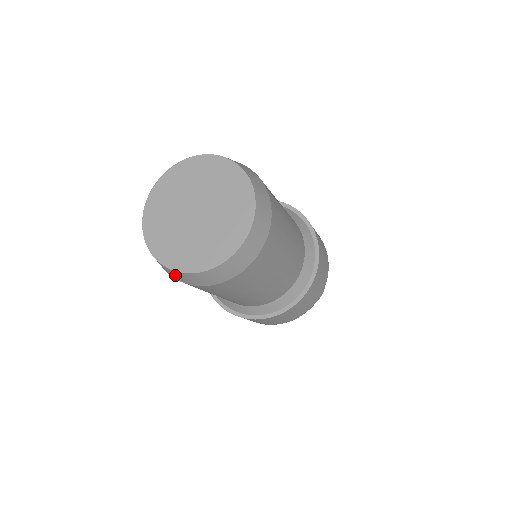
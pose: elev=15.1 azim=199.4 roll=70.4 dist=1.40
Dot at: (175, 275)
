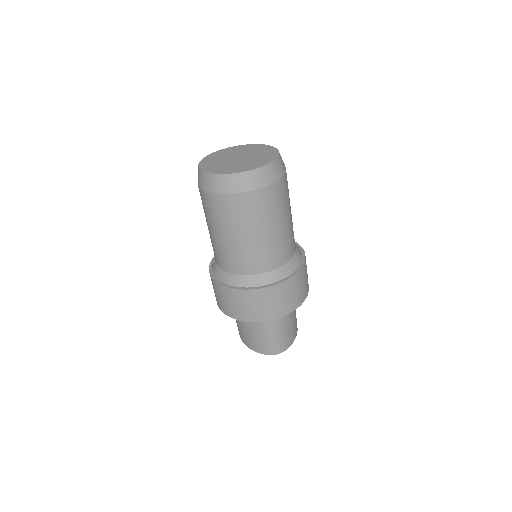
Dot at: (198, 174)
